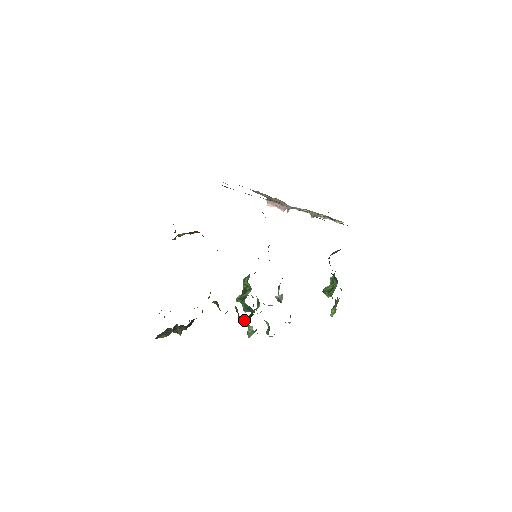
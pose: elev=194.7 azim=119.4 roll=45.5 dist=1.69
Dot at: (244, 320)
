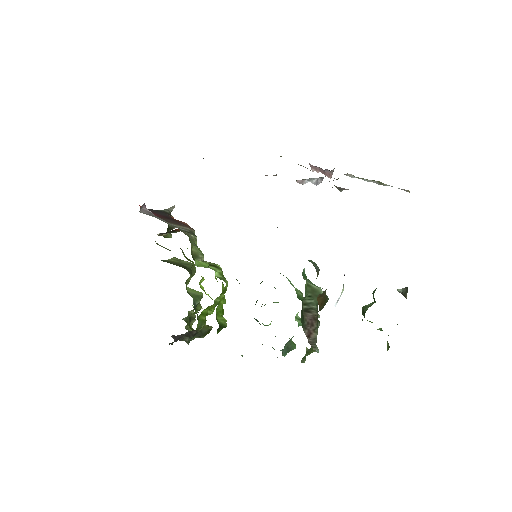
Dot at: occluded
